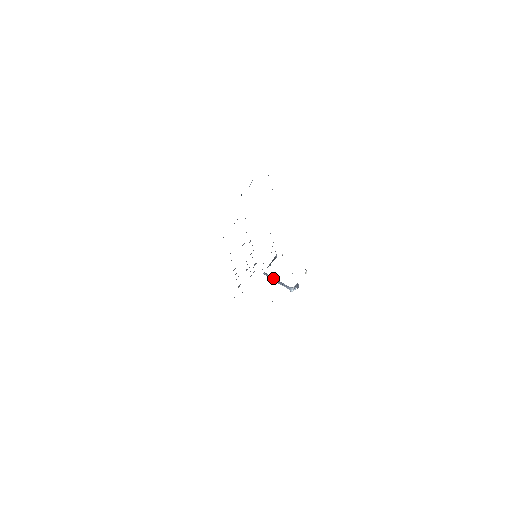
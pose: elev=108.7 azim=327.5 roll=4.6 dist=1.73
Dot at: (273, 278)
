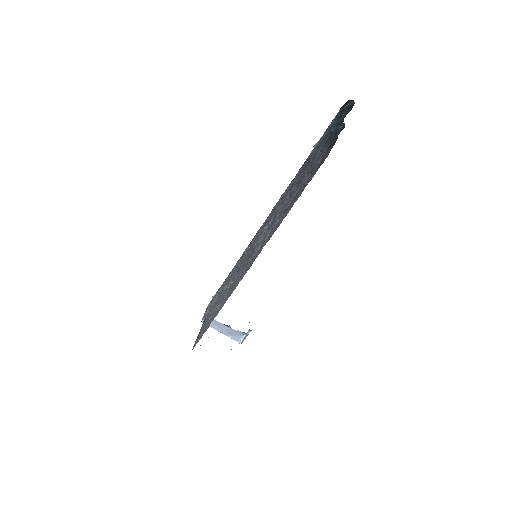
Dot at: (218, 325)
